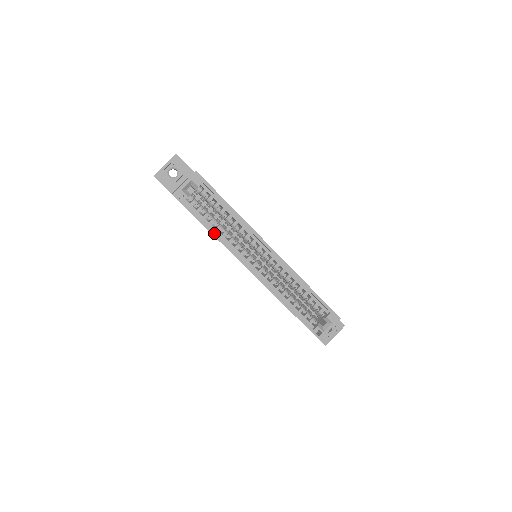
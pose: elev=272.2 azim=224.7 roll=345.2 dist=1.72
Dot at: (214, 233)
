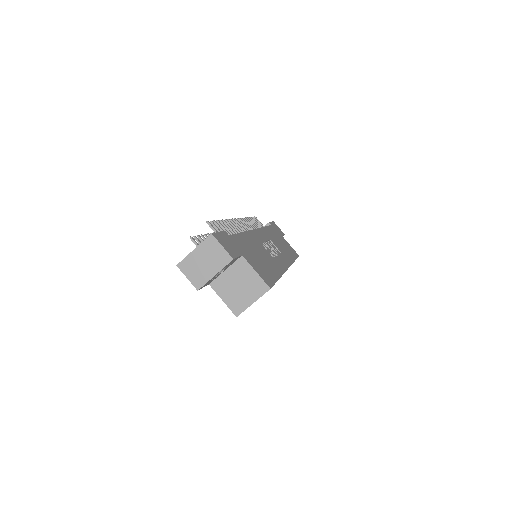
Dot at: occluded
